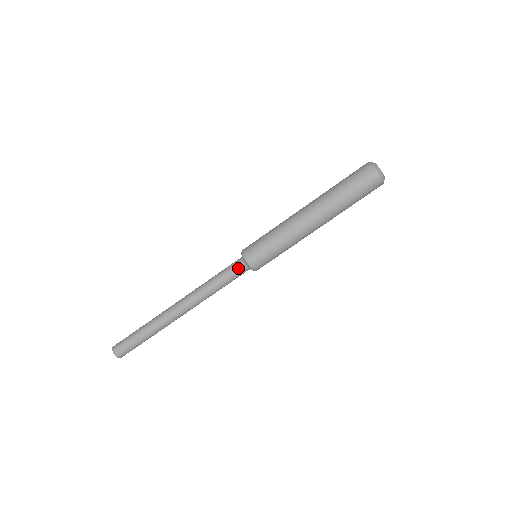
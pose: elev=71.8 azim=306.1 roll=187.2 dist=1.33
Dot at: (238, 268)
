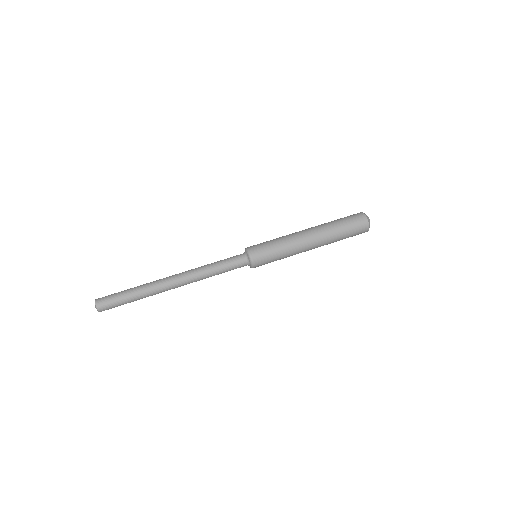
Dot at: (237, 255)
